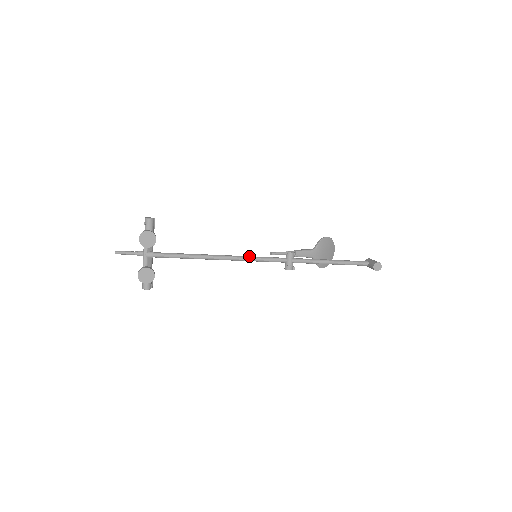
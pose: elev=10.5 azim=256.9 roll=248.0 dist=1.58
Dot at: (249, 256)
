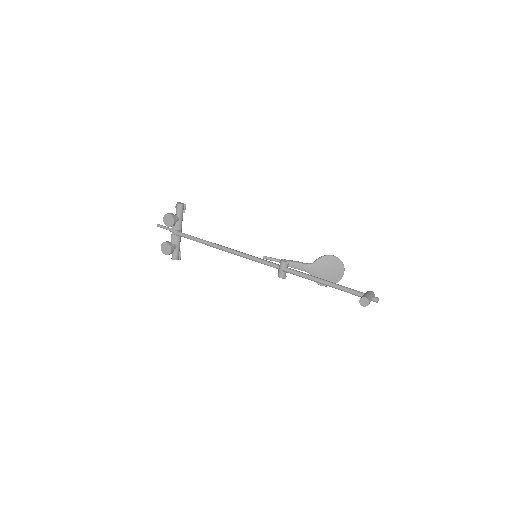
Dot at: (248, 254)
